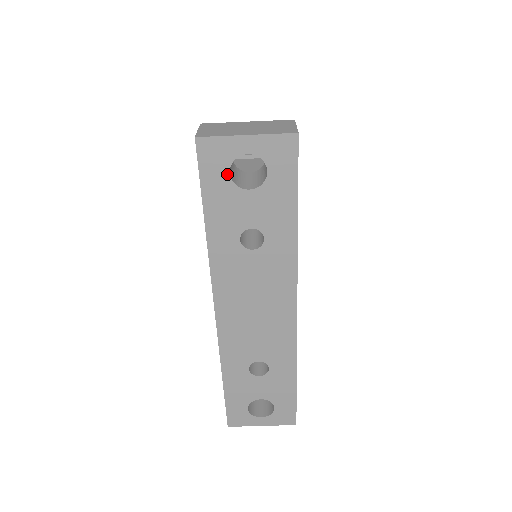
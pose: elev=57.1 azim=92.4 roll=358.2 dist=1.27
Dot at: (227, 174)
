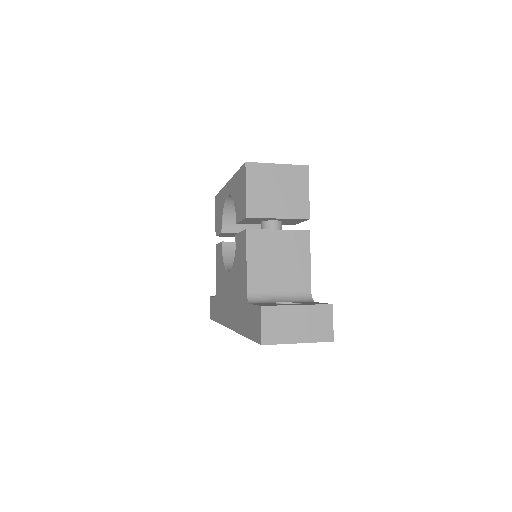
Dot at: occluded
